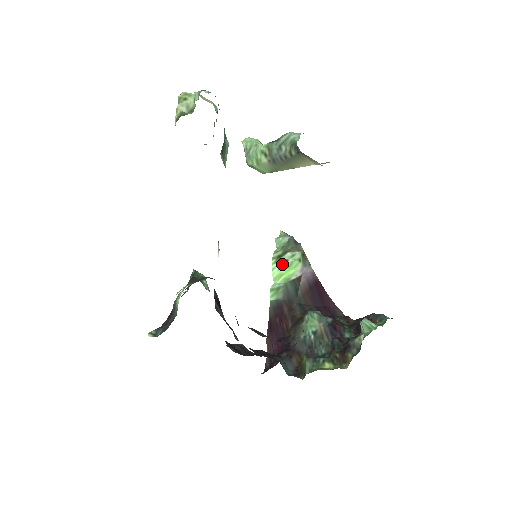
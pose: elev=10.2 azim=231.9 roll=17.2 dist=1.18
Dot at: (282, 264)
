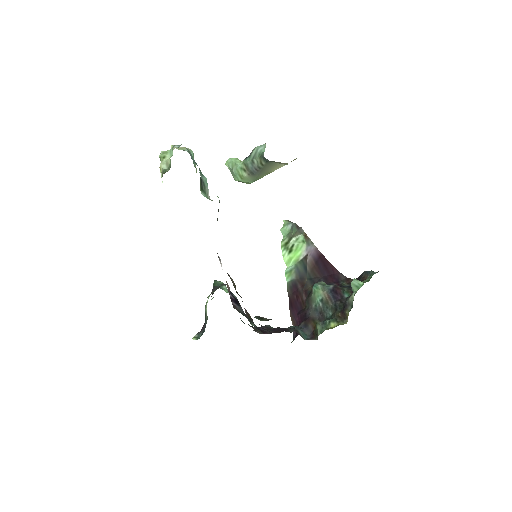
Dot at: (290, 249)
